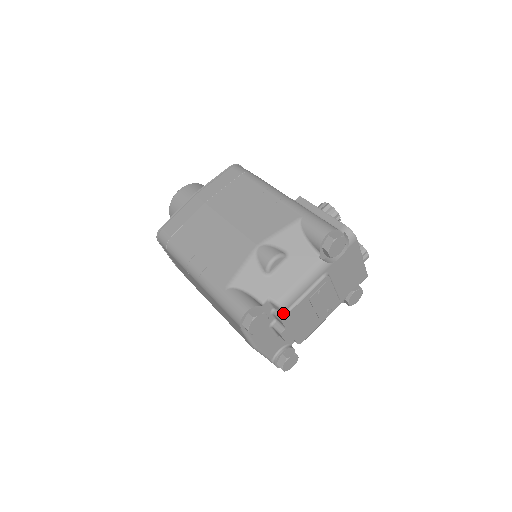
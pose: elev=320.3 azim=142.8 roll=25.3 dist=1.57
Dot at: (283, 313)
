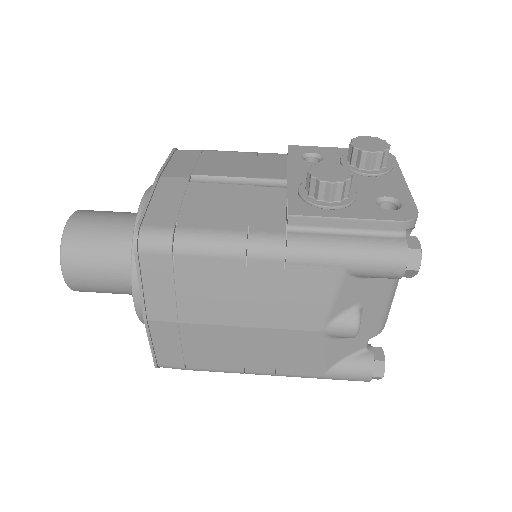
Dot at: occluded
